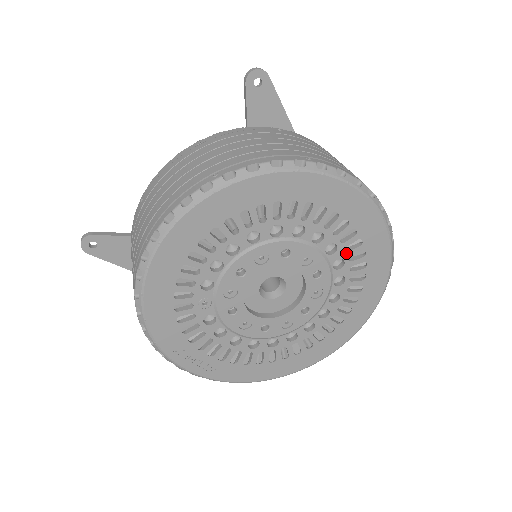
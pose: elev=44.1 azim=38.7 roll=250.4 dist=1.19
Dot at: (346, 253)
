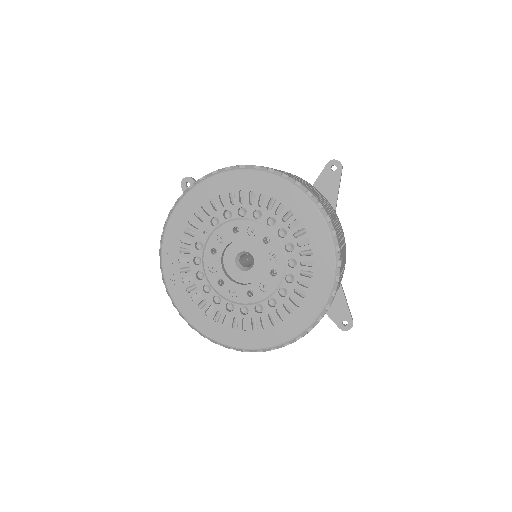
Dot at: (299, 275)
